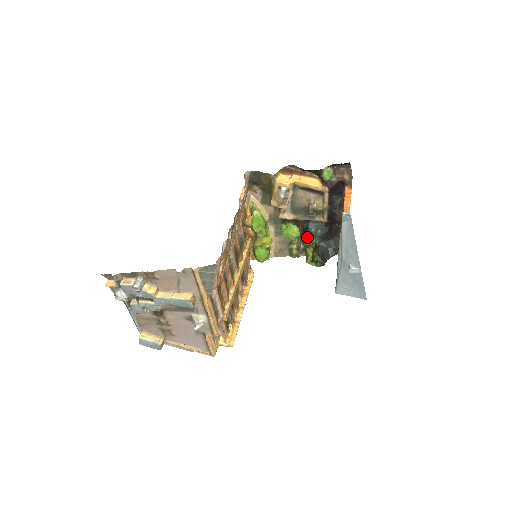
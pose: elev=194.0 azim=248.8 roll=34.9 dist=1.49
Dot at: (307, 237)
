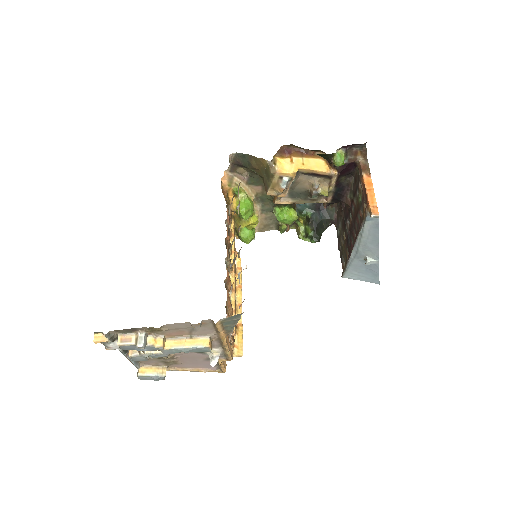
Dot at: occluded
